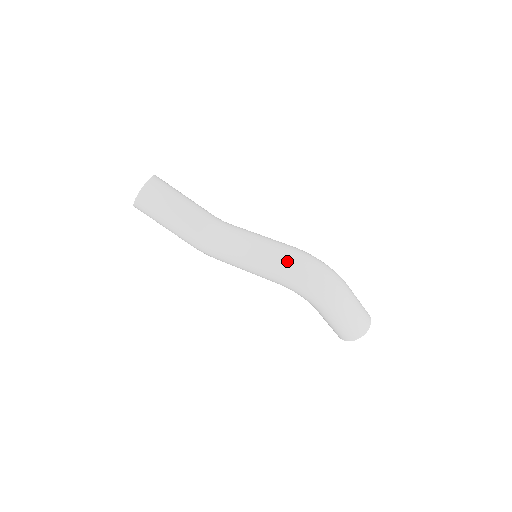
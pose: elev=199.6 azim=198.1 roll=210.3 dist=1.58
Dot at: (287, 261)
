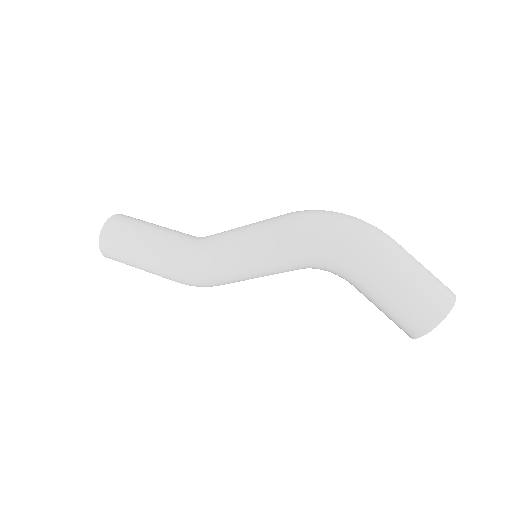
Dot at: (289, 217)
